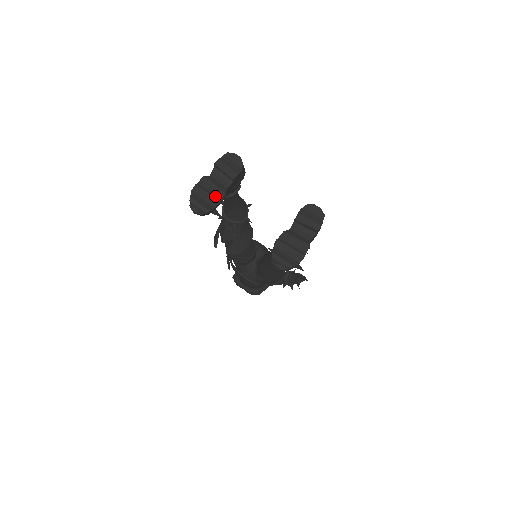
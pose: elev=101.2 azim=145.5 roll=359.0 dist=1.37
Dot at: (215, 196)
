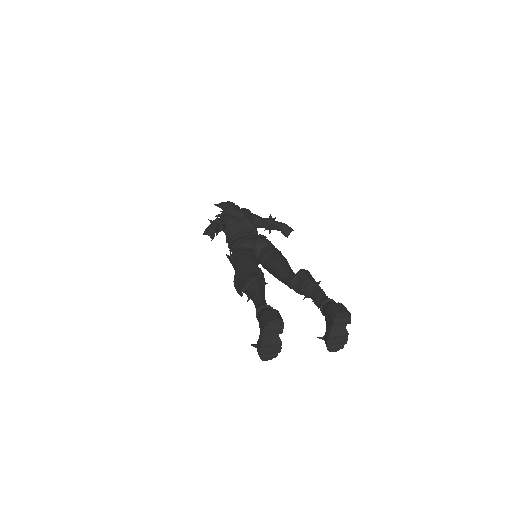
Dot at: (275, 347)
